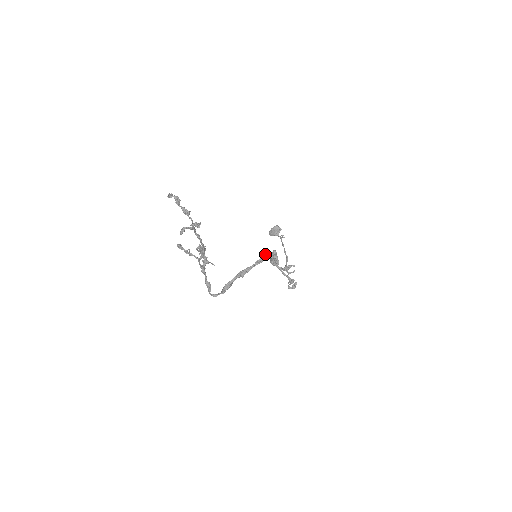
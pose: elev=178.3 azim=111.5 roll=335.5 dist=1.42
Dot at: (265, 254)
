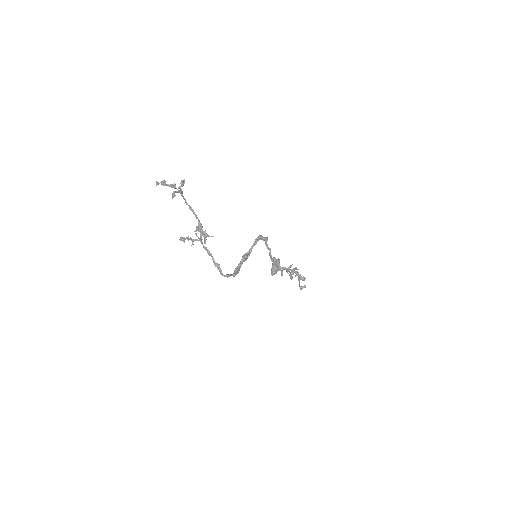
Dot at: (258, 236)
